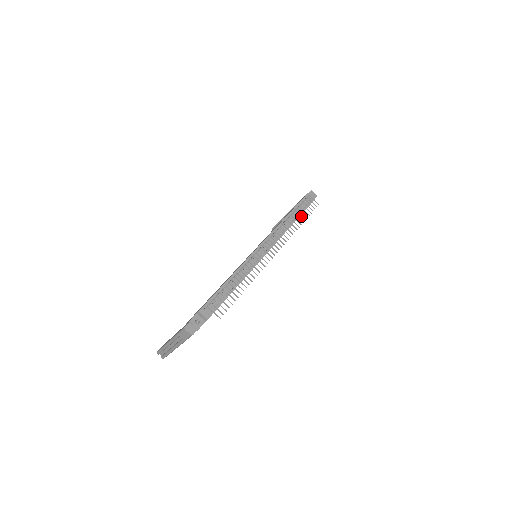
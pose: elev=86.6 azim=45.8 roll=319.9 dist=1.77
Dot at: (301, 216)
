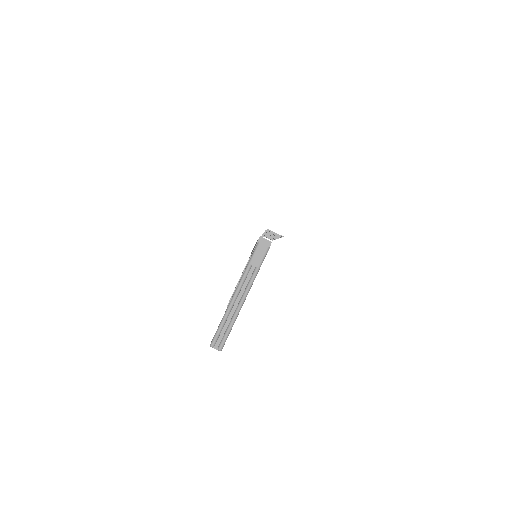
Dot at: occluded
